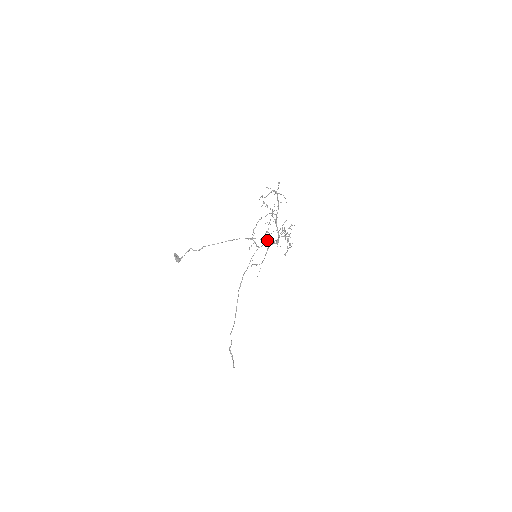
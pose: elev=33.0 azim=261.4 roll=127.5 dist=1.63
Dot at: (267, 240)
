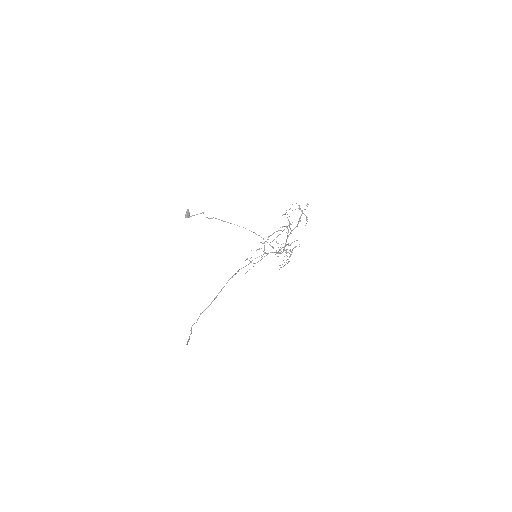
Dot at: occluded
